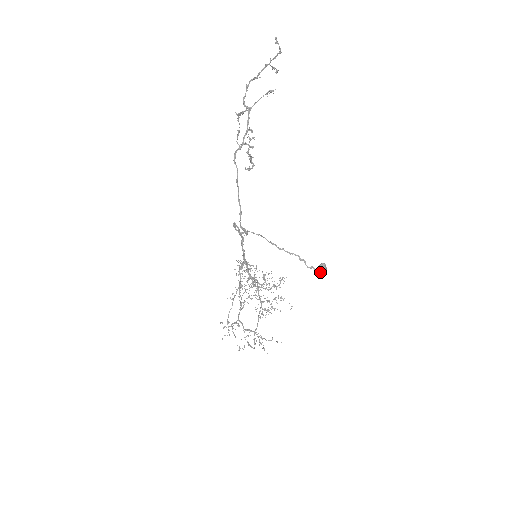
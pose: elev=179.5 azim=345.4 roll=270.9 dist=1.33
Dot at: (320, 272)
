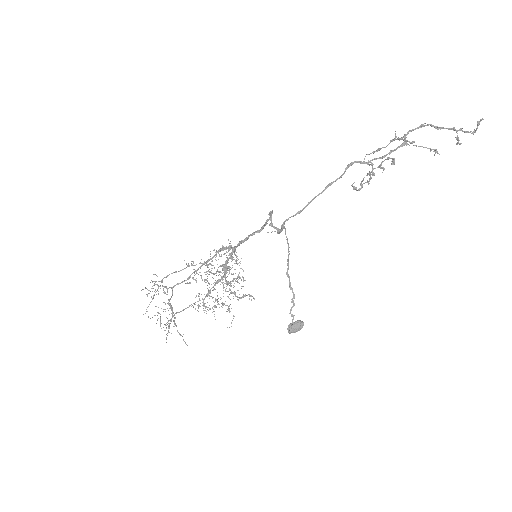
Dot at: (294, 327)
